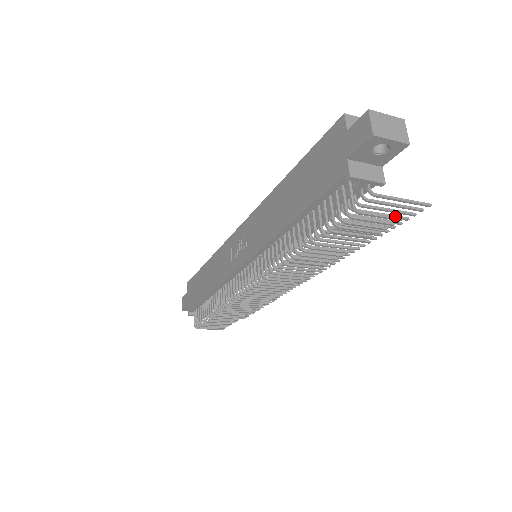
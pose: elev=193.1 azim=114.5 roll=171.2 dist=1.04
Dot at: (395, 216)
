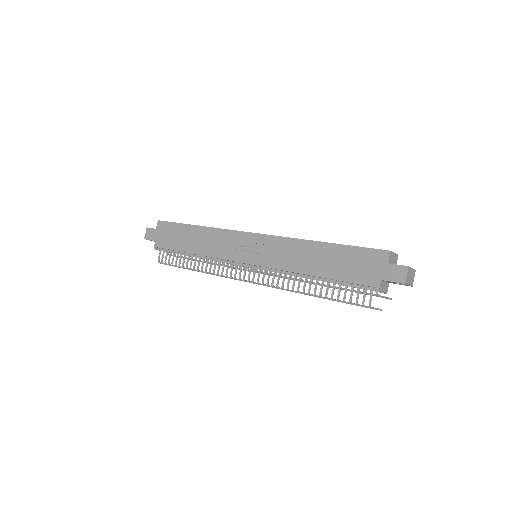
Dot at: occluded
